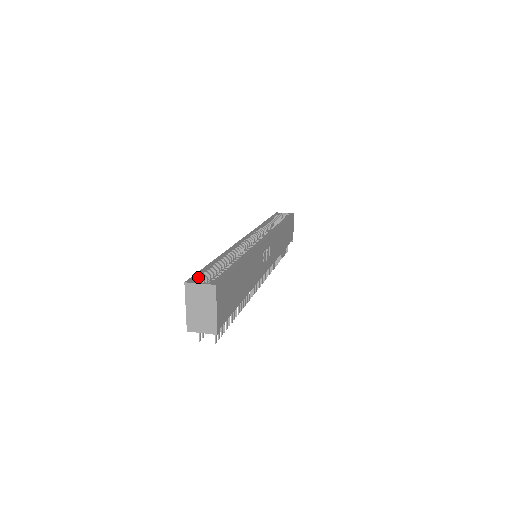
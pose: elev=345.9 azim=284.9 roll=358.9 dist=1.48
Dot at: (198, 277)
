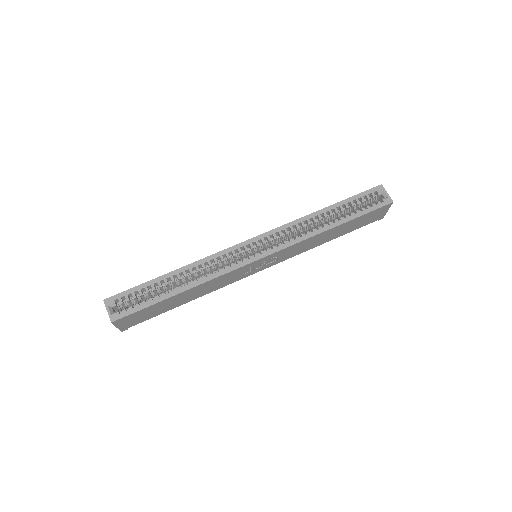
Dot at: (118, 299)
